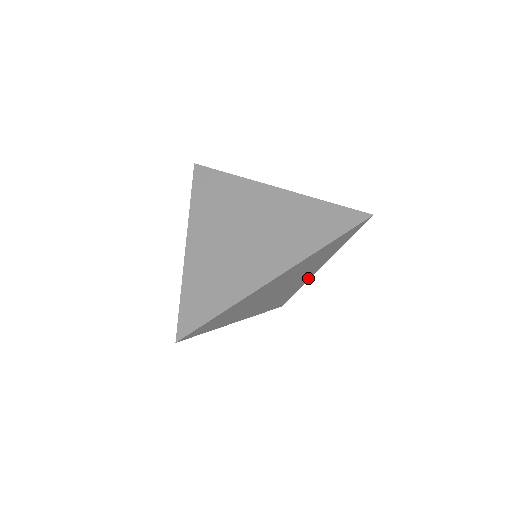
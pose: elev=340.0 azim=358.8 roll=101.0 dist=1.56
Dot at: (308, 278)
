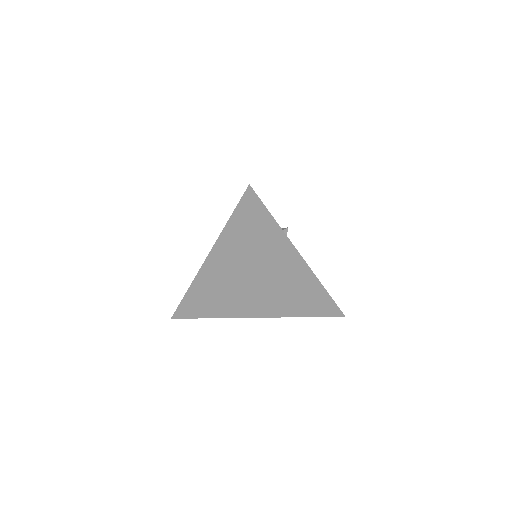
Dot at: (308, 272)
